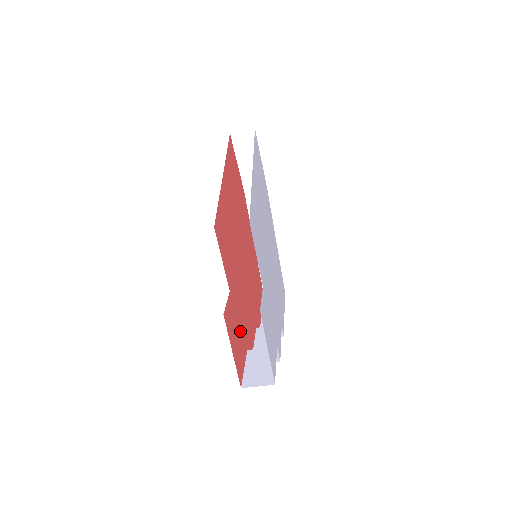
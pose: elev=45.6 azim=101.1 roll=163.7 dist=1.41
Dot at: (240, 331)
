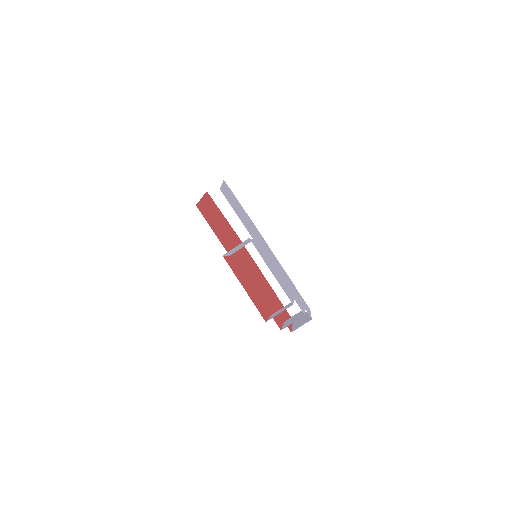
Dot at: (254, 293)
